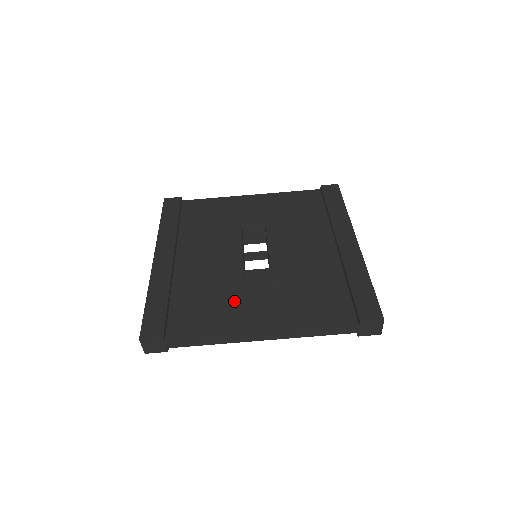
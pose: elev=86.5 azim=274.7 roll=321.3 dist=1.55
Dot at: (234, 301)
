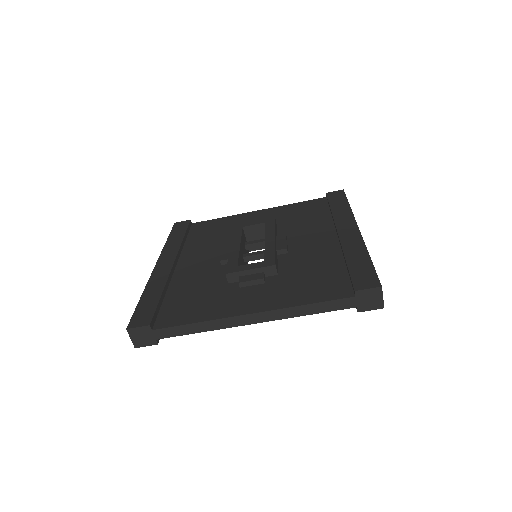
Dot at: (227, 291)
